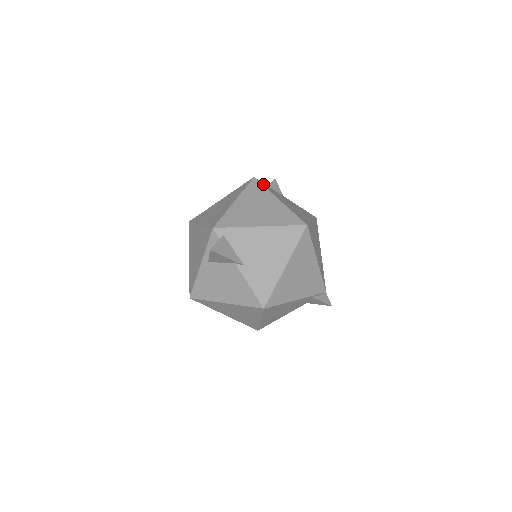
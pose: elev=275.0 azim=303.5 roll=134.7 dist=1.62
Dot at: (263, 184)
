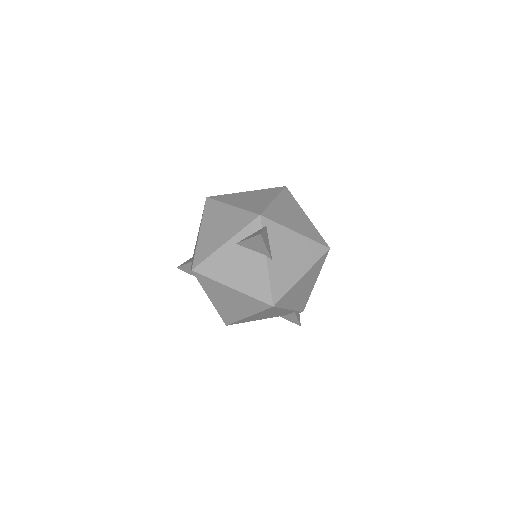
Dot at: occluded
